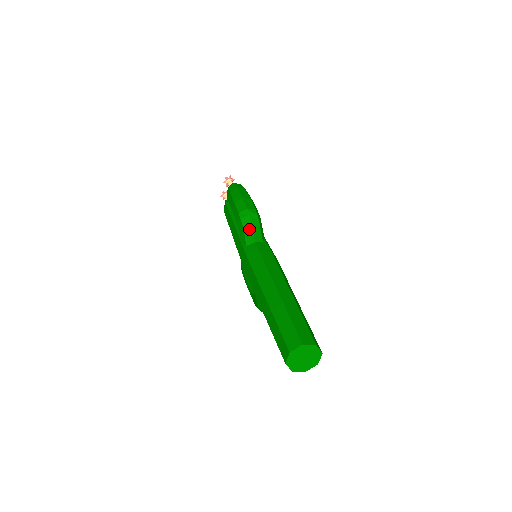
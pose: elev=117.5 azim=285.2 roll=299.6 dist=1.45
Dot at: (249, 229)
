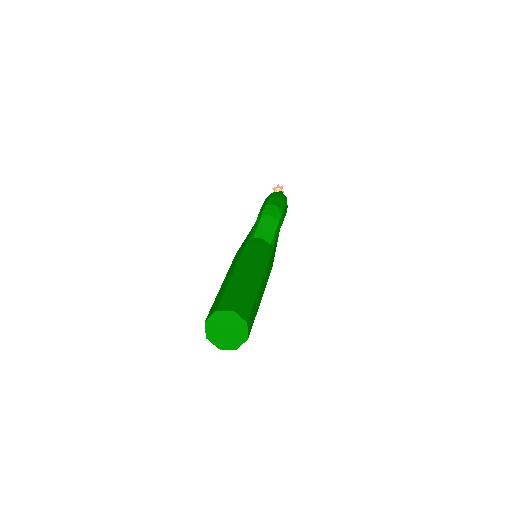
Dot at: (265, 222)
